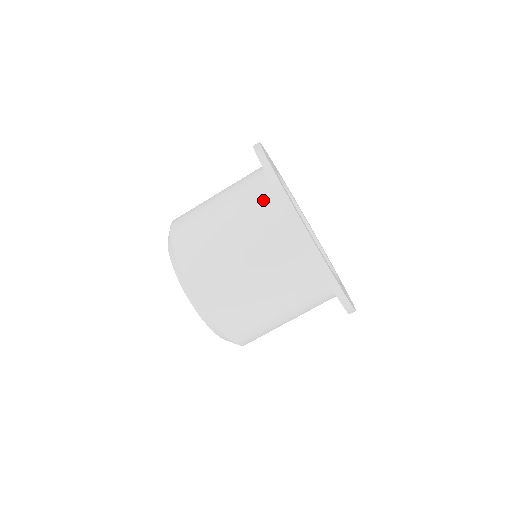
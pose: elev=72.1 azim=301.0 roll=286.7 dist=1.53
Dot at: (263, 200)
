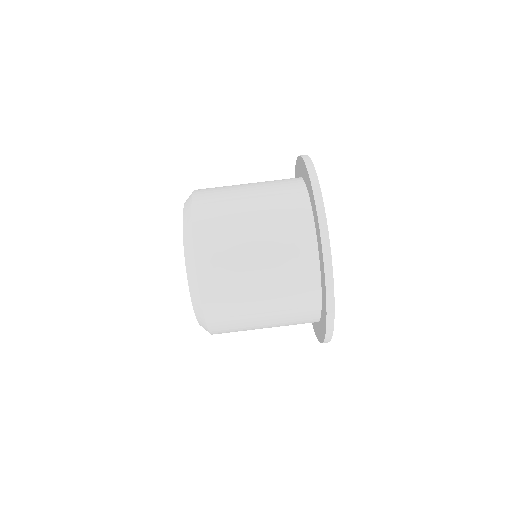
Dot at: (299, 227)
